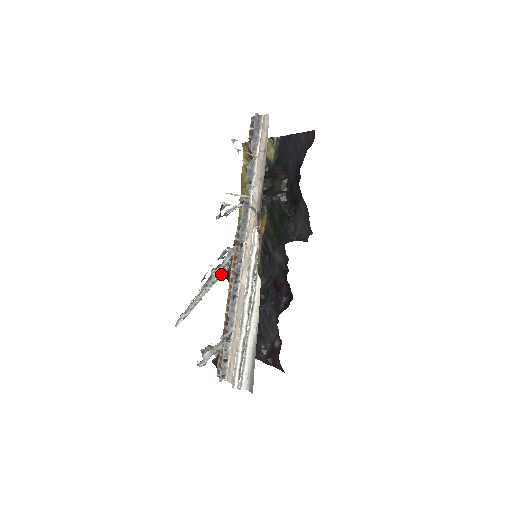
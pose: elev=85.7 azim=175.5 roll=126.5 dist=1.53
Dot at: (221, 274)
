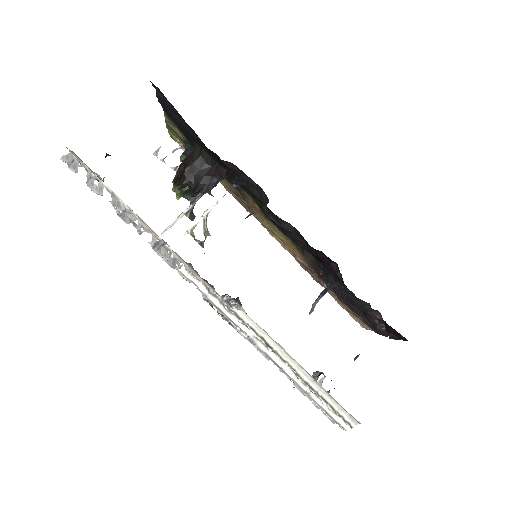
Dot at: (239, 309)
